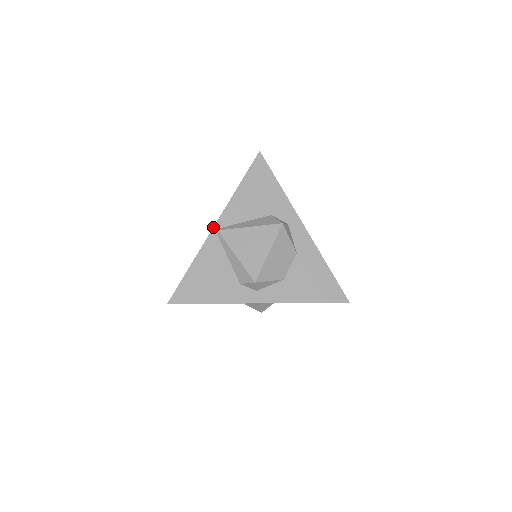
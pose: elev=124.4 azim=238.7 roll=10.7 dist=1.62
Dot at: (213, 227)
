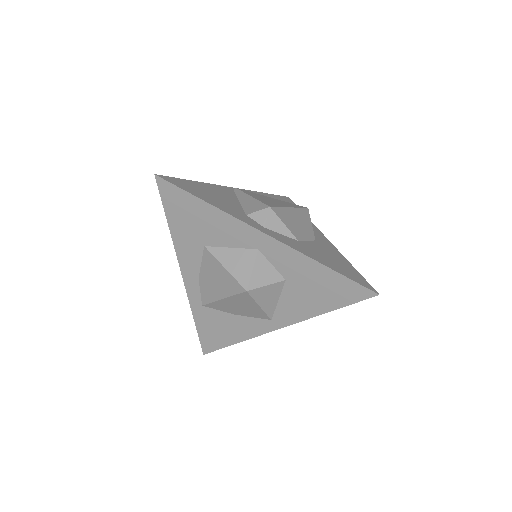
Dot at: (231, 187)
